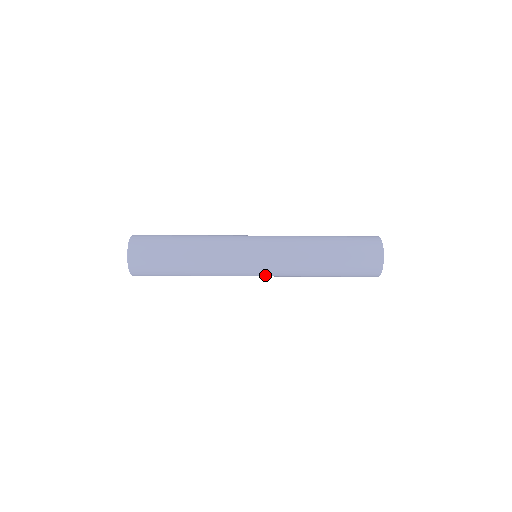
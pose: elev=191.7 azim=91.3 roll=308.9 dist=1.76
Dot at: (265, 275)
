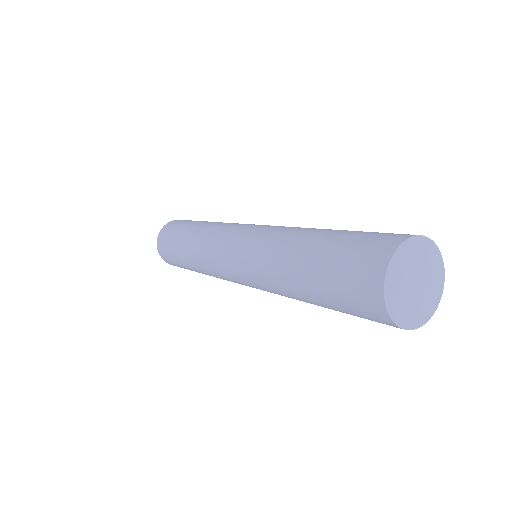
Dot at: occluded
